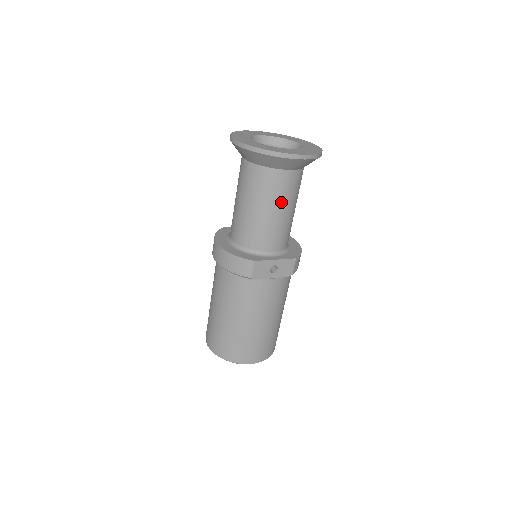
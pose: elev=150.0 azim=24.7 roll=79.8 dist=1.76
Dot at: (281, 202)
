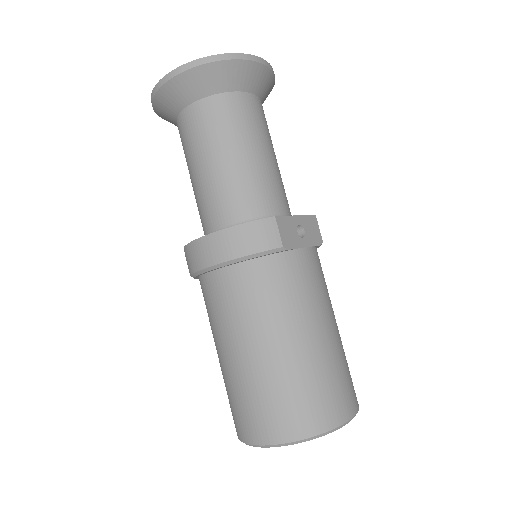
Dot at: (262, 138)
